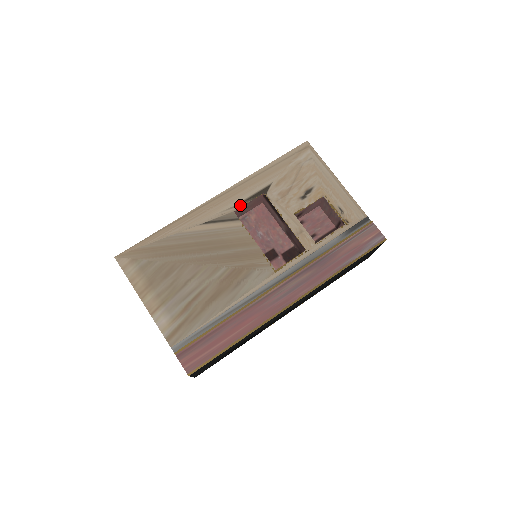
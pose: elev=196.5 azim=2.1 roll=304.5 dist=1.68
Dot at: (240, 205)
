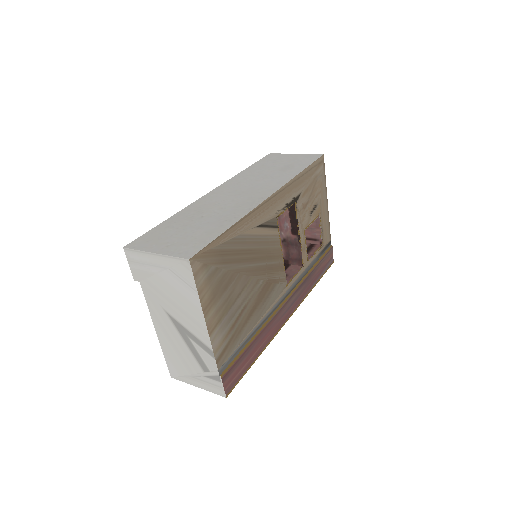
Dot at: (282, 211)
